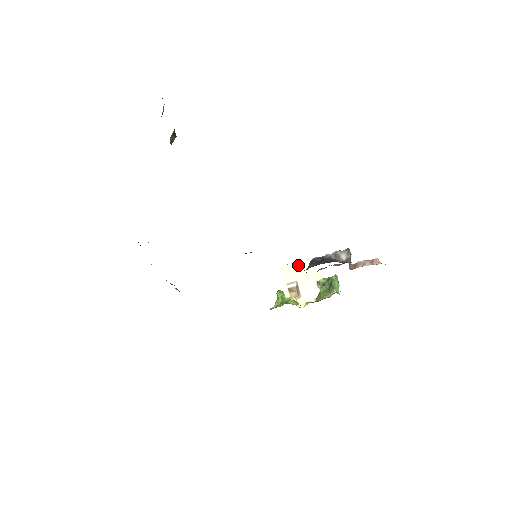
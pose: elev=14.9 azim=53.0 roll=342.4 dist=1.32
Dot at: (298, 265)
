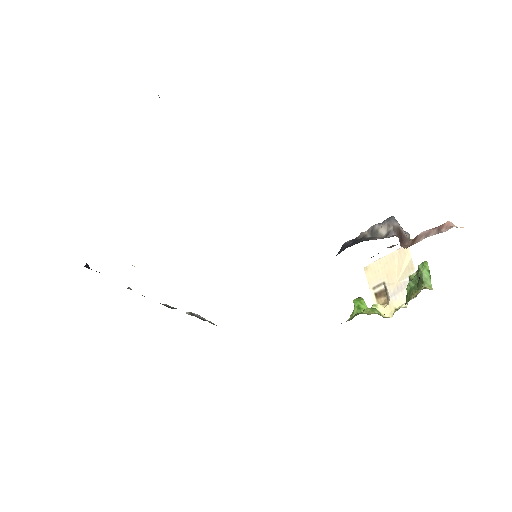
Dot at: (385, 260)
